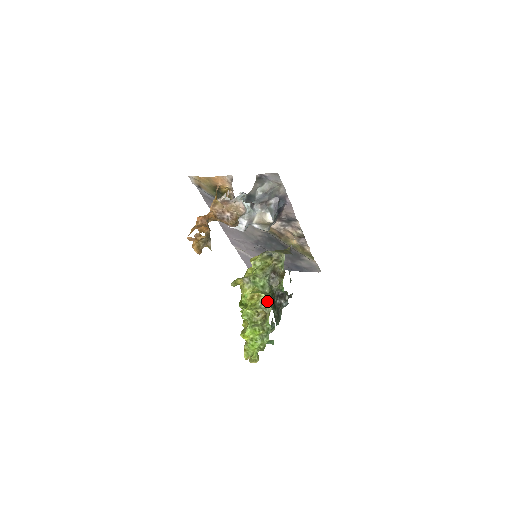
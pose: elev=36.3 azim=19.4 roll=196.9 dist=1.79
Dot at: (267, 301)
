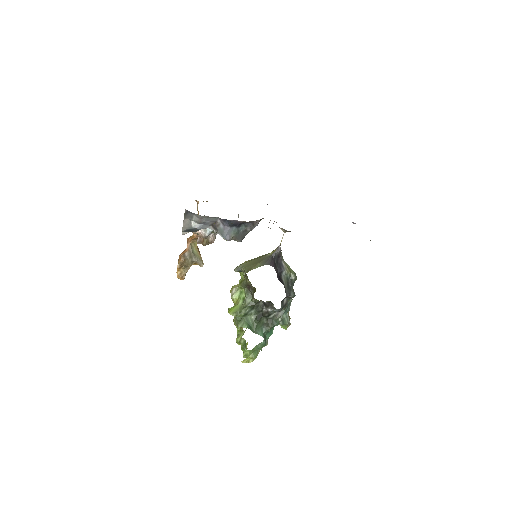
Dot at: (238, 318)
